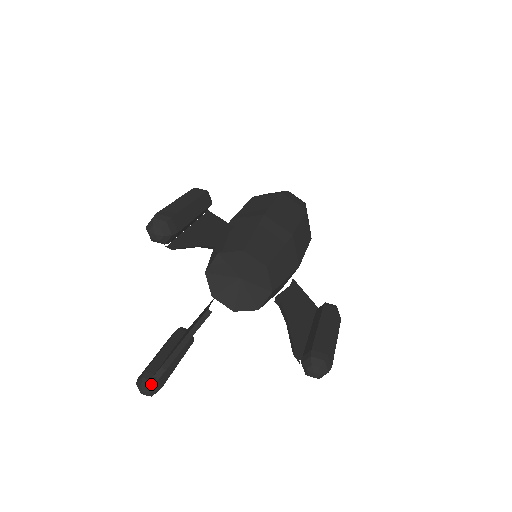
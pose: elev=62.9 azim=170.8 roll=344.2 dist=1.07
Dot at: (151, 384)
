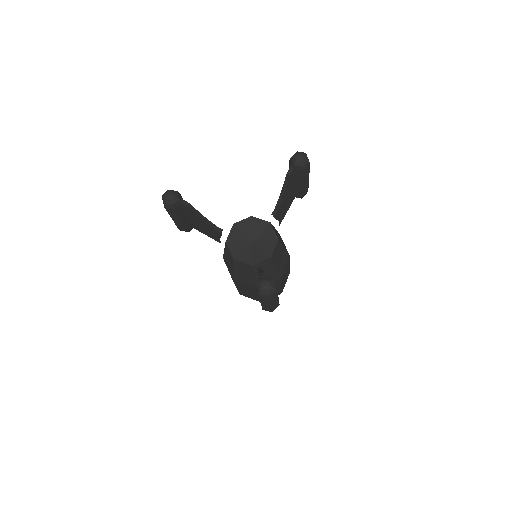
Dot at: (264, 279)
